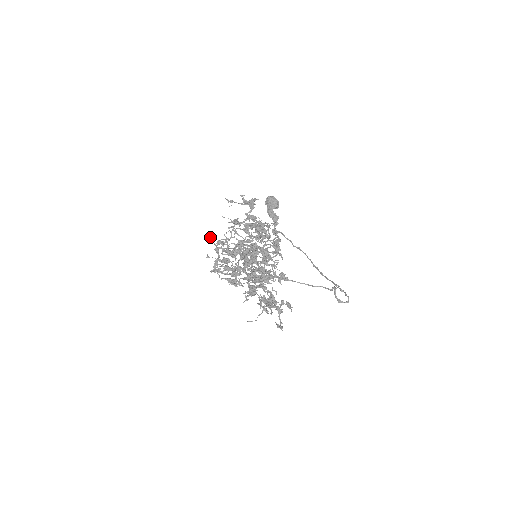
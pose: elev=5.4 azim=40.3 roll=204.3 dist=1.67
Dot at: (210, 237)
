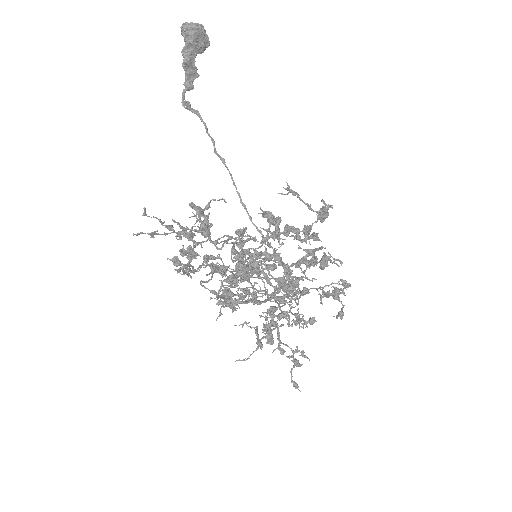
Dot at: (246, 261)
